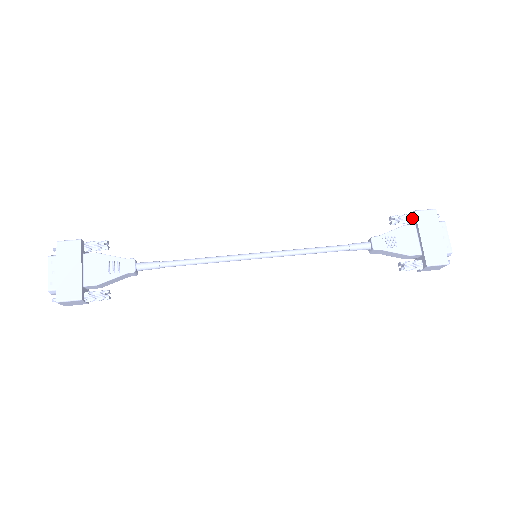
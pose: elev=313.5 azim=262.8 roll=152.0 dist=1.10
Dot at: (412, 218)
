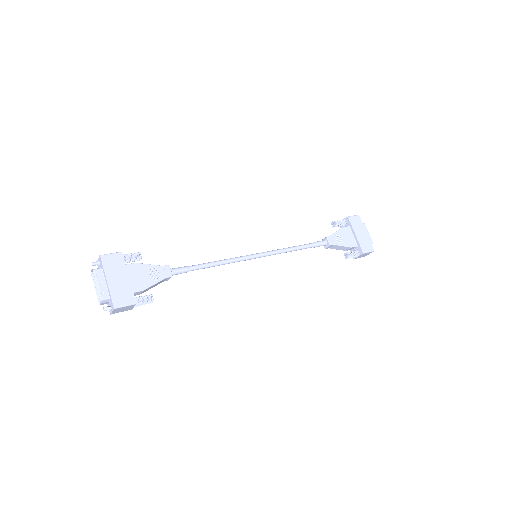
Dot at: (346, 222)
